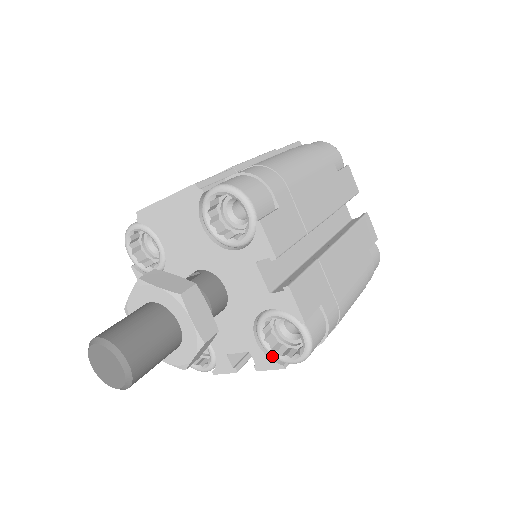
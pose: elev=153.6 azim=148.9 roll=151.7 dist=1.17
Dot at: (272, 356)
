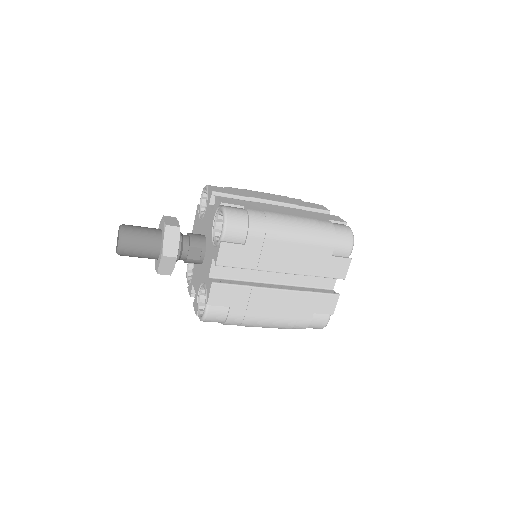
Dot at: (218, 244)
